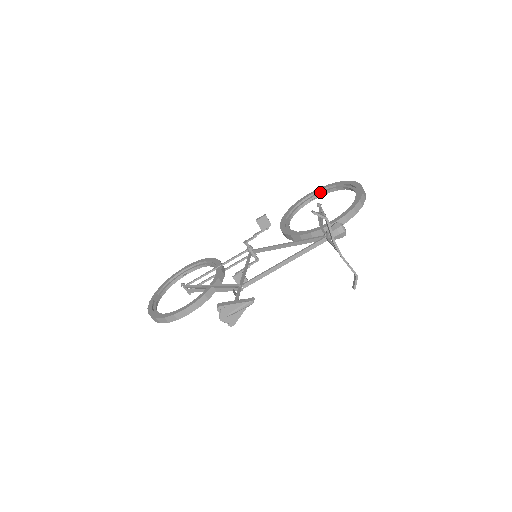
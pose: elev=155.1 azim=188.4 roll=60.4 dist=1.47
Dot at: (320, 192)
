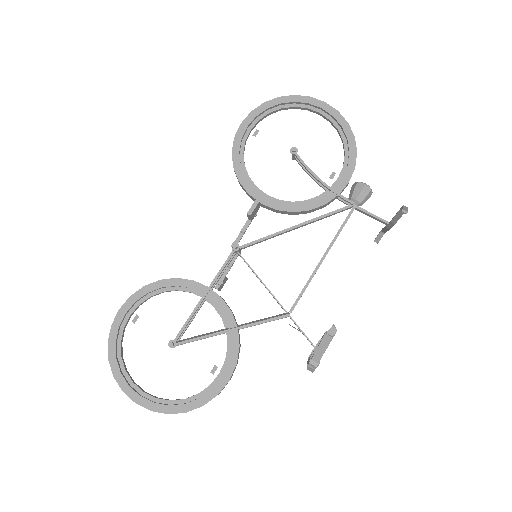
Dot at: (259, 118)
